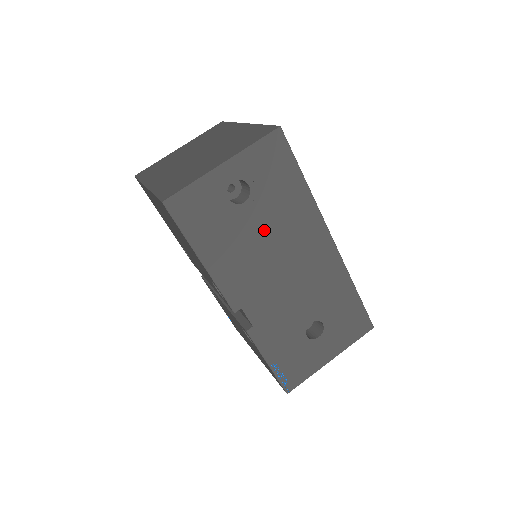
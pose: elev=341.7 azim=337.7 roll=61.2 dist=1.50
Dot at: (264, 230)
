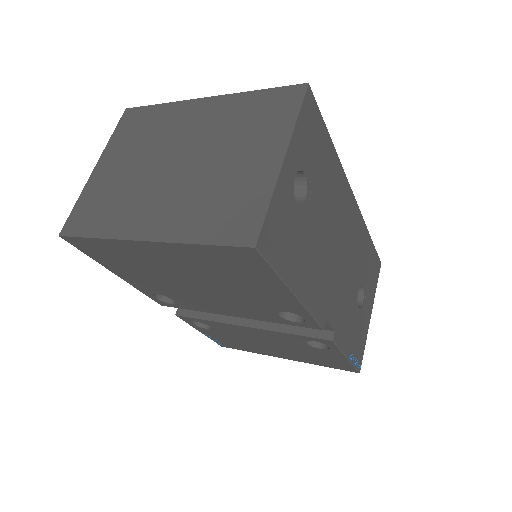
Dot at: (322, 220)
